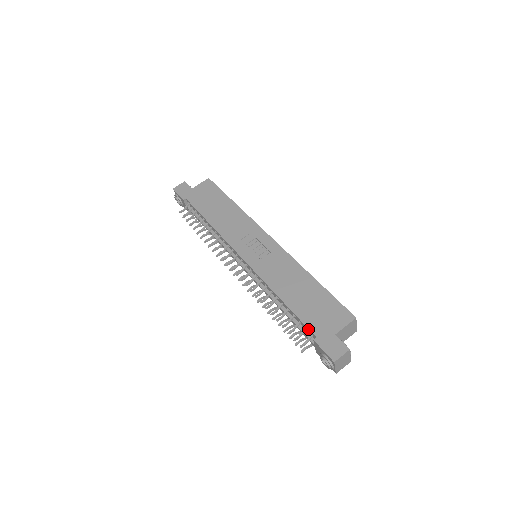
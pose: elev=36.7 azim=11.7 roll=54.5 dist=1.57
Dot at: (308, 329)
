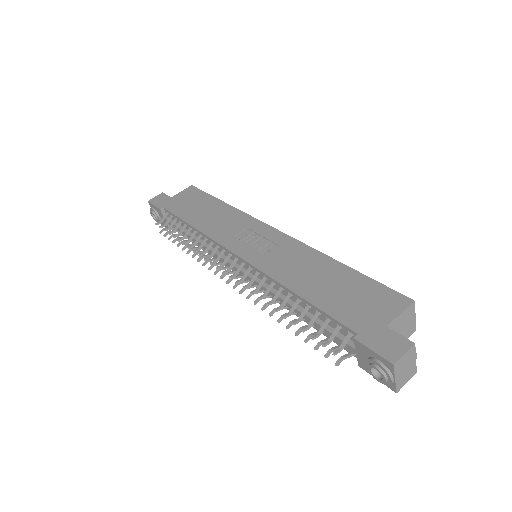
Dot at: (342, 325)
